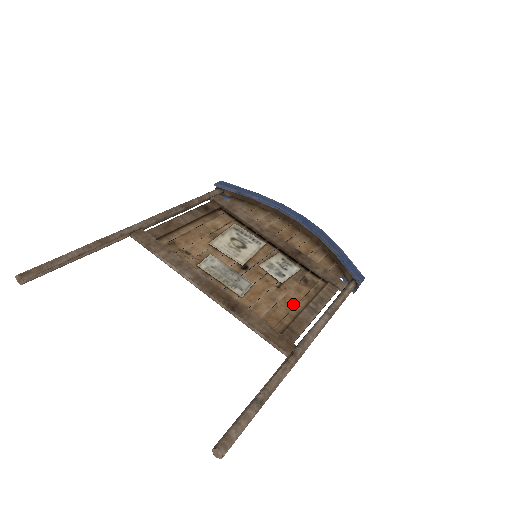
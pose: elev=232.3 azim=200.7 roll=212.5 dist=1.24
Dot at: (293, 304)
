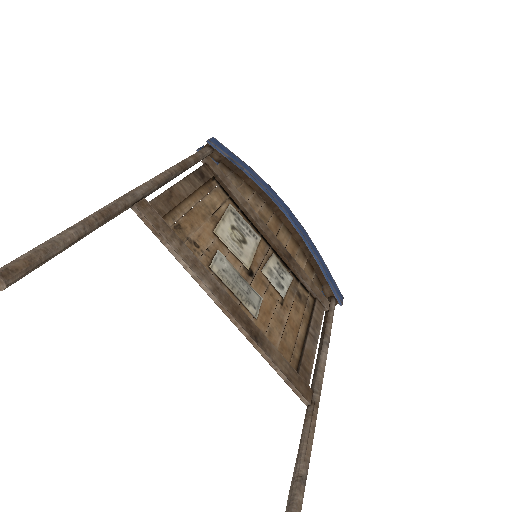
Dot at: (297, 329)
